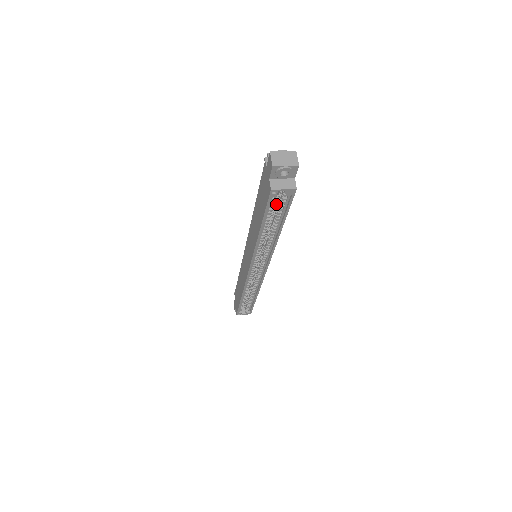
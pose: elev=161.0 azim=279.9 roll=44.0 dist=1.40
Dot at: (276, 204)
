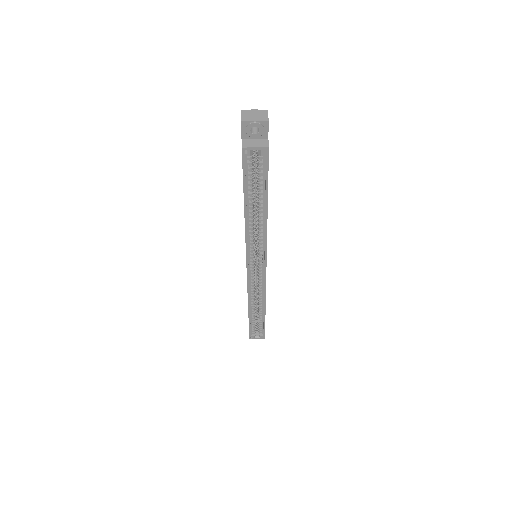
Dot at: occluded
